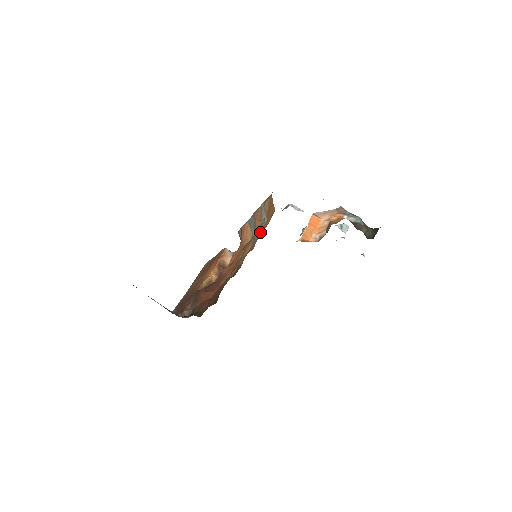
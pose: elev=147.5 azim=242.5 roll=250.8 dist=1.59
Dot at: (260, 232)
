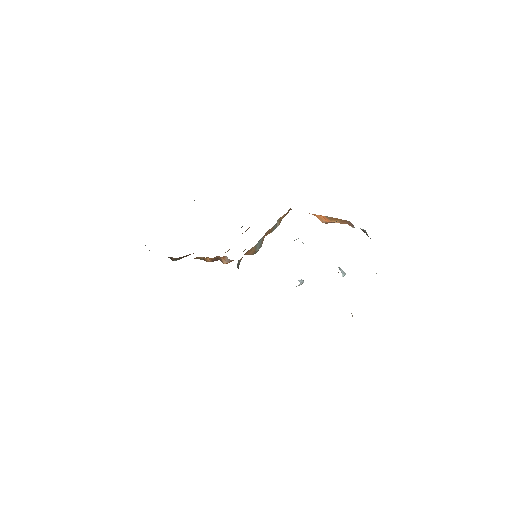
Dot at: occluded
